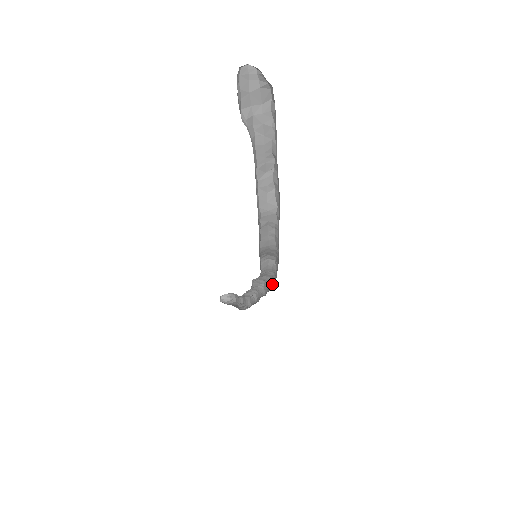
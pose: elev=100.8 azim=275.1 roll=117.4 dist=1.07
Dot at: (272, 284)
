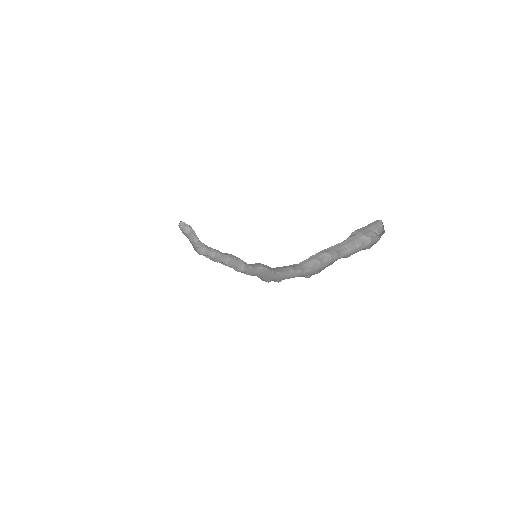
Dot at: (242, 268)
